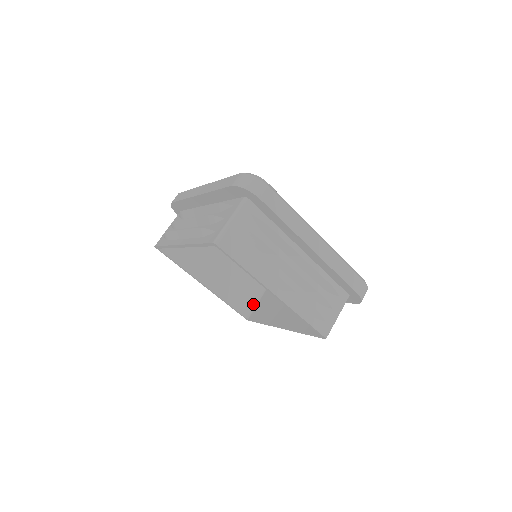
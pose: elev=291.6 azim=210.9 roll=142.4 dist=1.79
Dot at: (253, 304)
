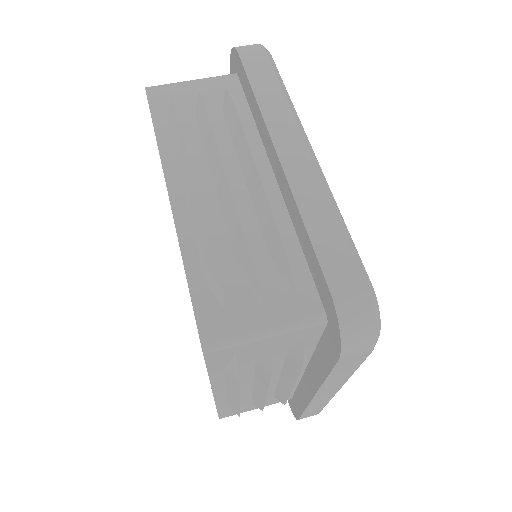
Dot at: occluded
